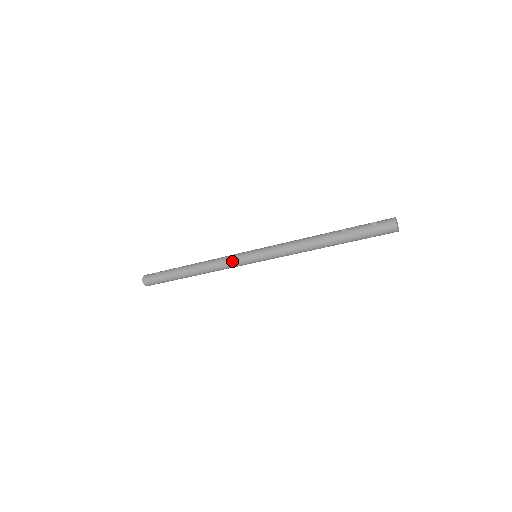
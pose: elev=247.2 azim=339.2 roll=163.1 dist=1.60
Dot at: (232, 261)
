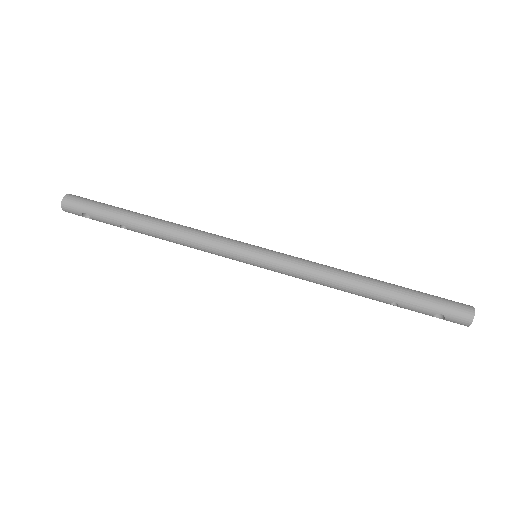
Dot at: (222, 238)
